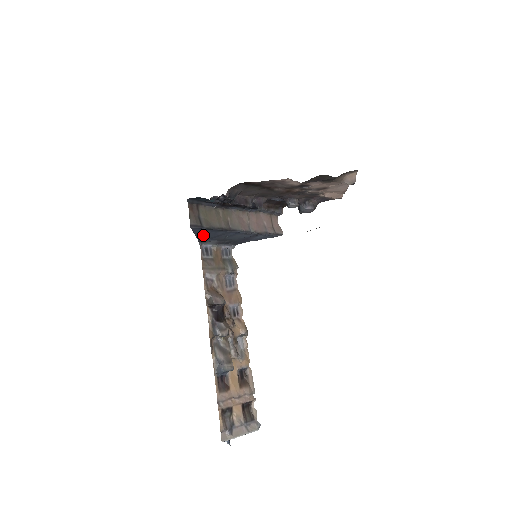
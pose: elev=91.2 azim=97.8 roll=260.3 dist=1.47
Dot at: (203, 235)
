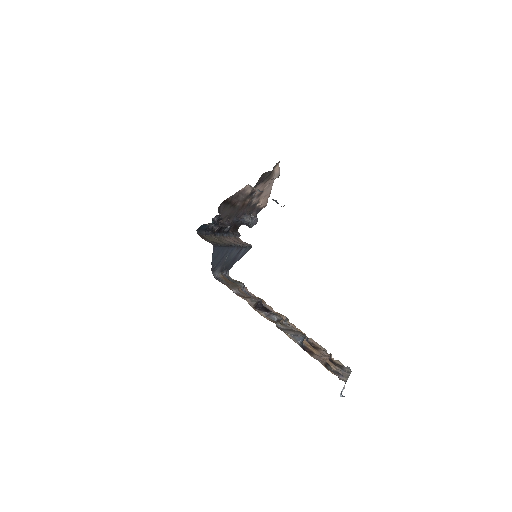
Dot at: (215, 259)
